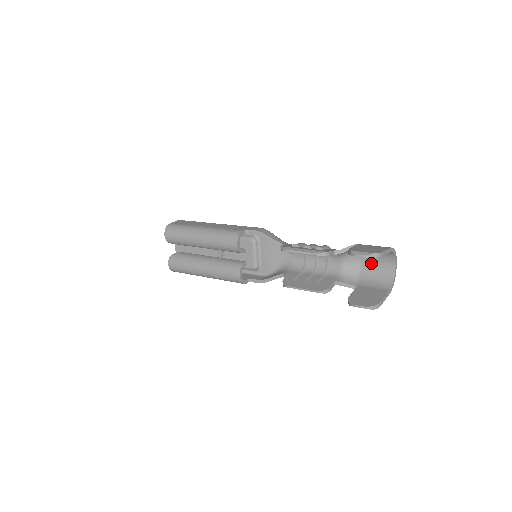
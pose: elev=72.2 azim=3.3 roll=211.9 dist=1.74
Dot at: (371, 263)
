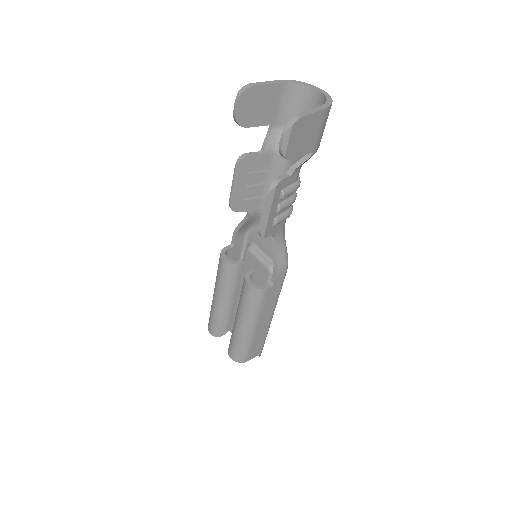
Dot at: occluded
